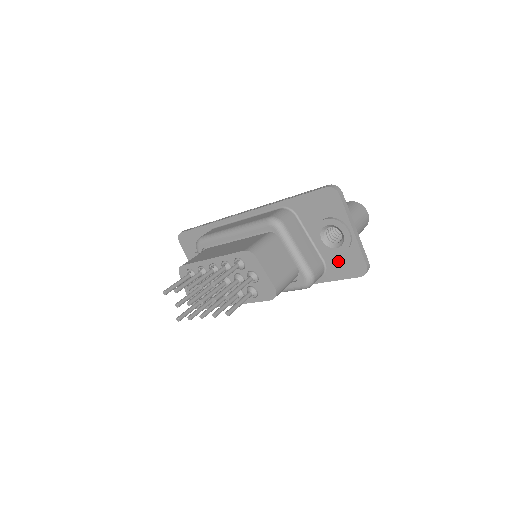
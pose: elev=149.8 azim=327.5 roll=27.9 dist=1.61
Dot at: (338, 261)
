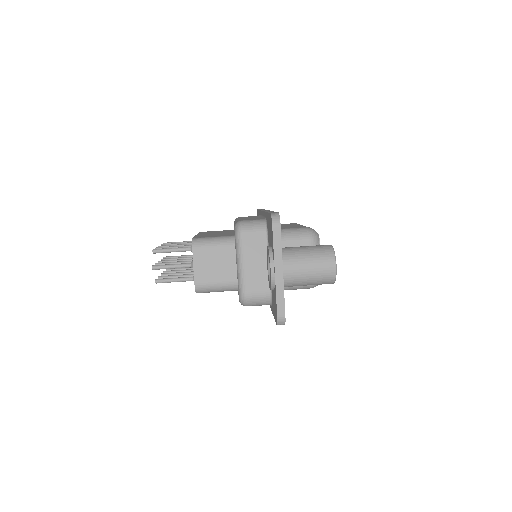
Dot at: (273, 297)
